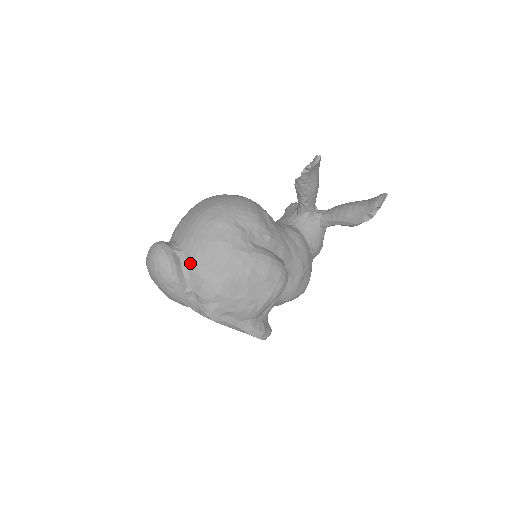
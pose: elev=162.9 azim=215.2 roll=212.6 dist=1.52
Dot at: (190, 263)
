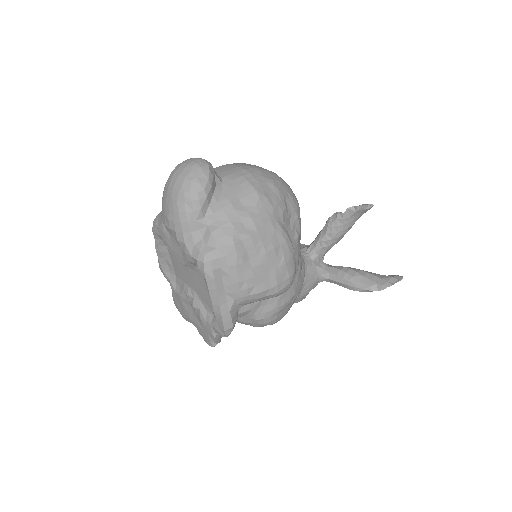
Dot at: (224, 197)
